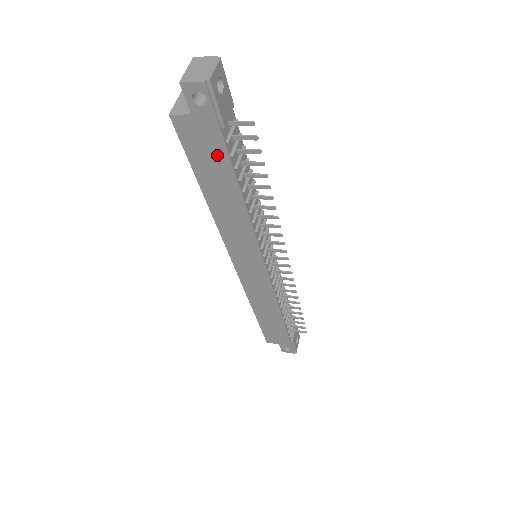
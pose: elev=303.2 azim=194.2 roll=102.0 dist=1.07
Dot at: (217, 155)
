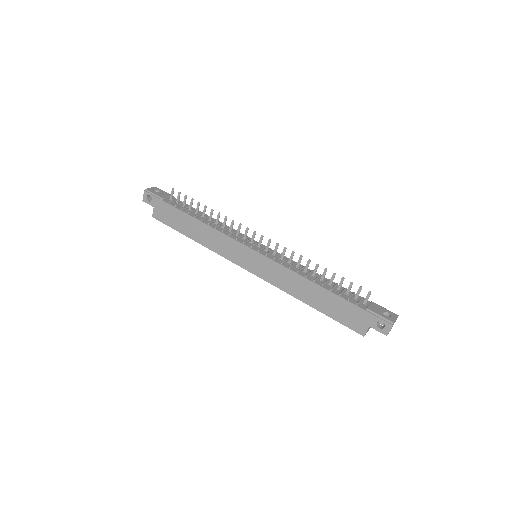
Dot at: (172, 212)
